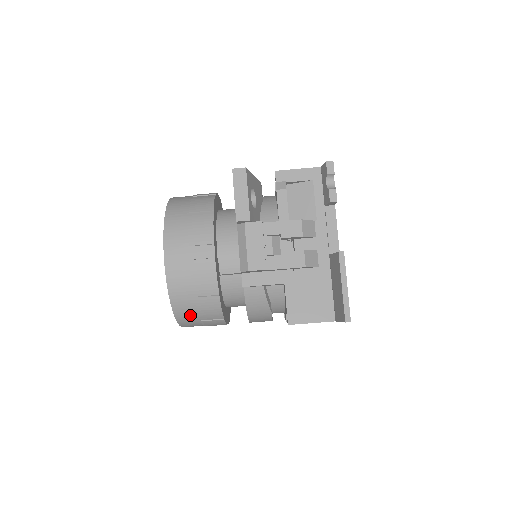
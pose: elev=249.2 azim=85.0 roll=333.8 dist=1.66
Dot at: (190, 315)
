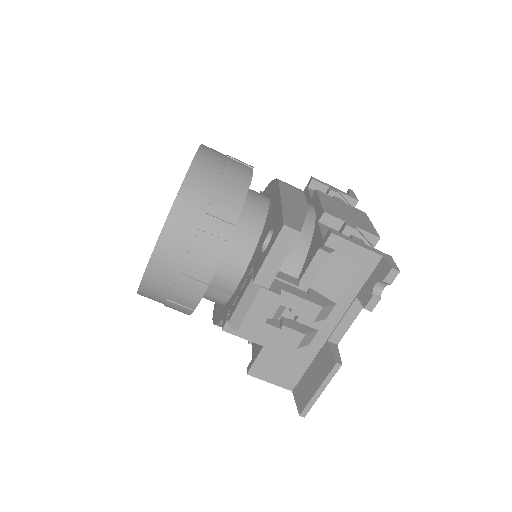
Dot at: (154, 300)
